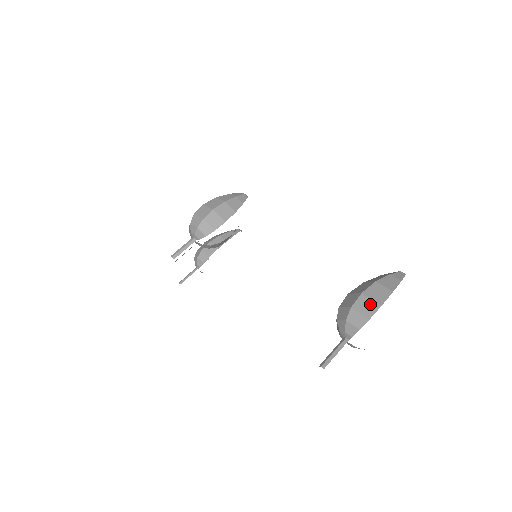
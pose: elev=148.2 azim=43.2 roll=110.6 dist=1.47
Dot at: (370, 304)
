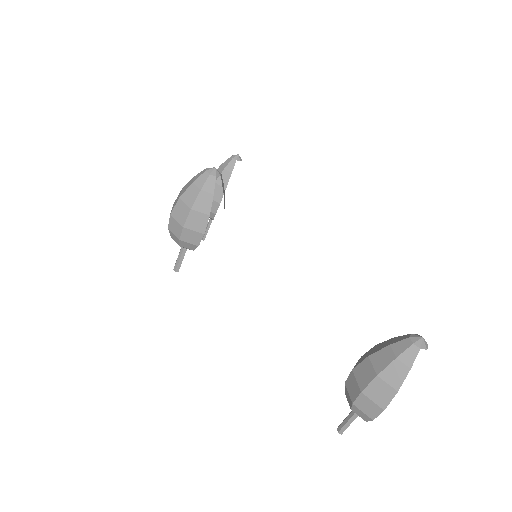
Dot at: (371, 406)
